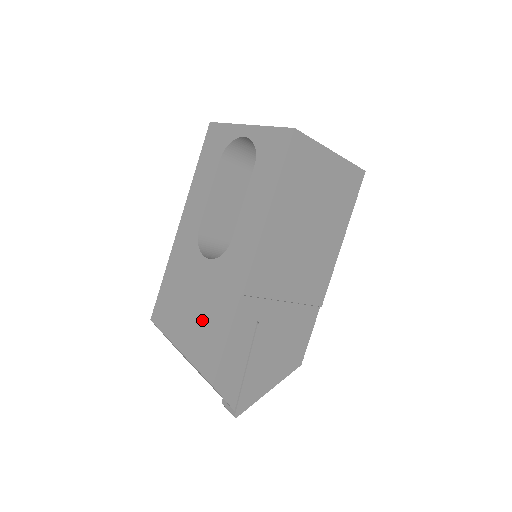
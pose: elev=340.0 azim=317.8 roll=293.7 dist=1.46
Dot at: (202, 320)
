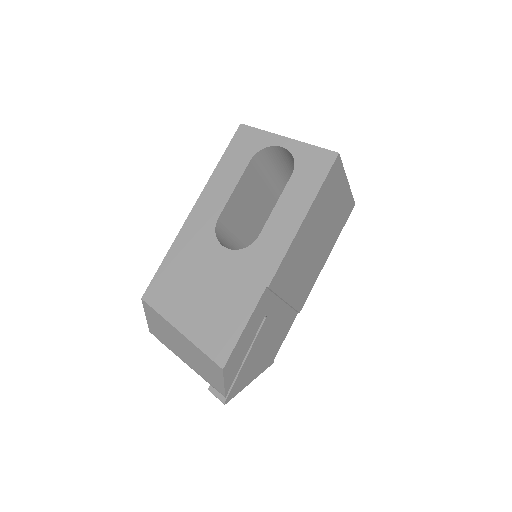
Dot at: (215, 305)
